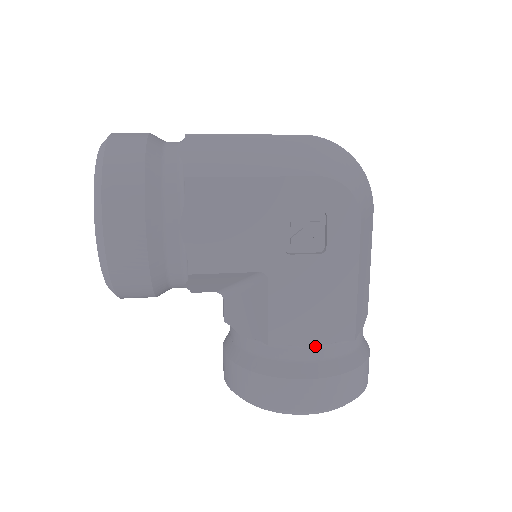
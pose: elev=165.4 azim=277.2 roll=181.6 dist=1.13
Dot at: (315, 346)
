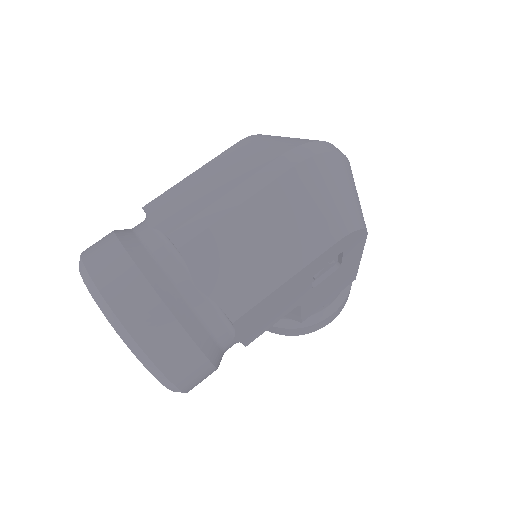
Dot at: (331, 300)
